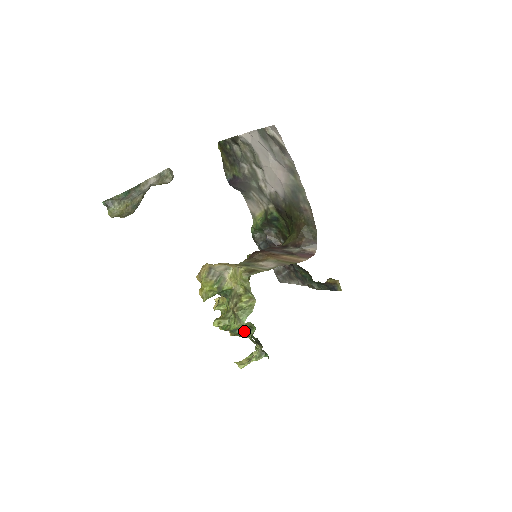
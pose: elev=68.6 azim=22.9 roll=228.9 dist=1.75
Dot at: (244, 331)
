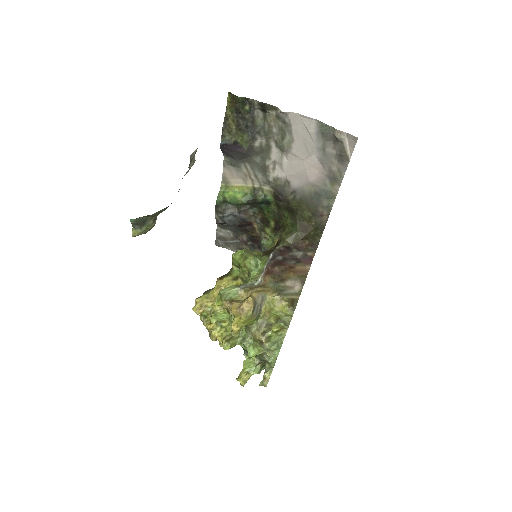
Dot at: (262, 356)
